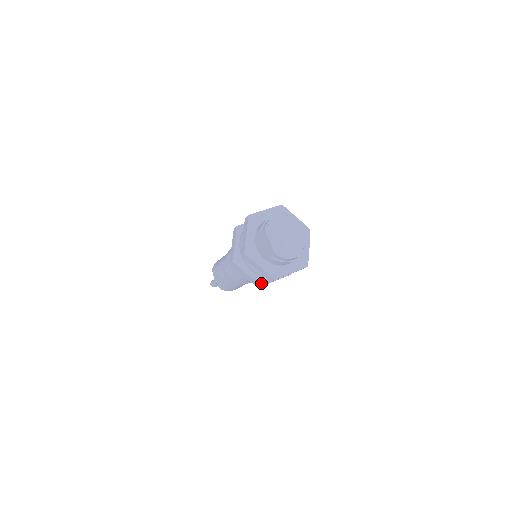
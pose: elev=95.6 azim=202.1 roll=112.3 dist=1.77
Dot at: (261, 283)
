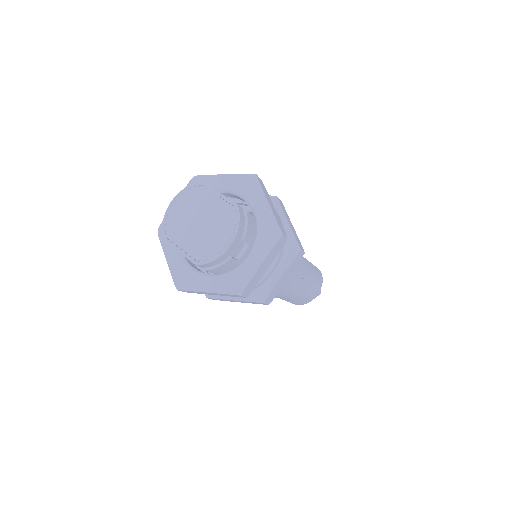
Dot at: (261, 299)
